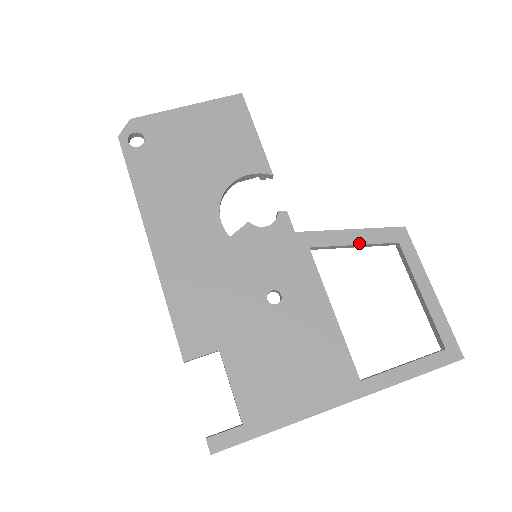
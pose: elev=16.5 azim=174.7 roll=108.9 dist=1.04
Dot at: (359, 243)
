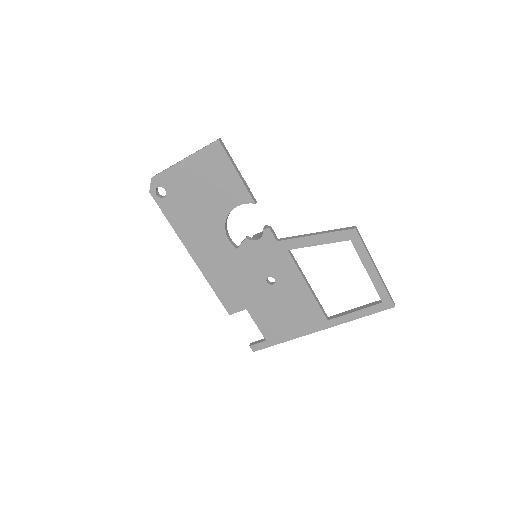
Dot at: (321, 244)
